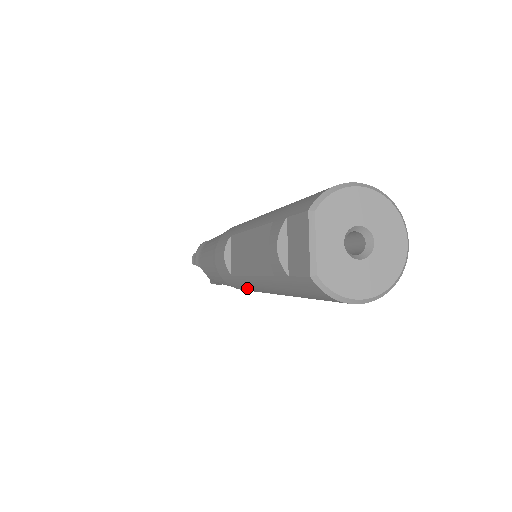
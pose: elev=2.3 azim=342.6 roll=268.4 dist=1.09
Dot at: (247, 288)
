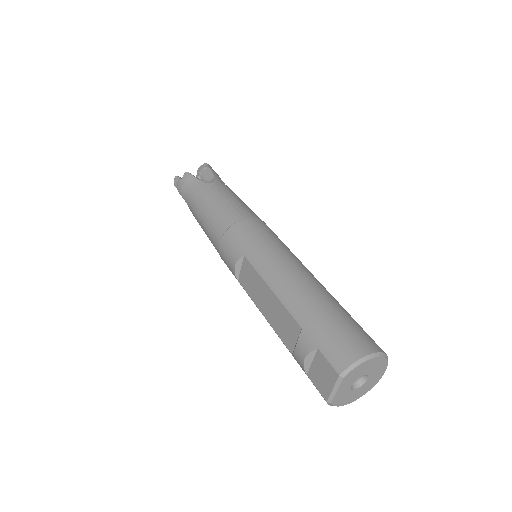
Dot at: occluded
